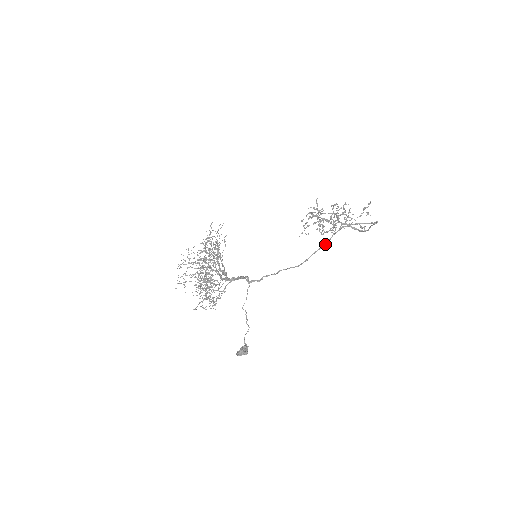
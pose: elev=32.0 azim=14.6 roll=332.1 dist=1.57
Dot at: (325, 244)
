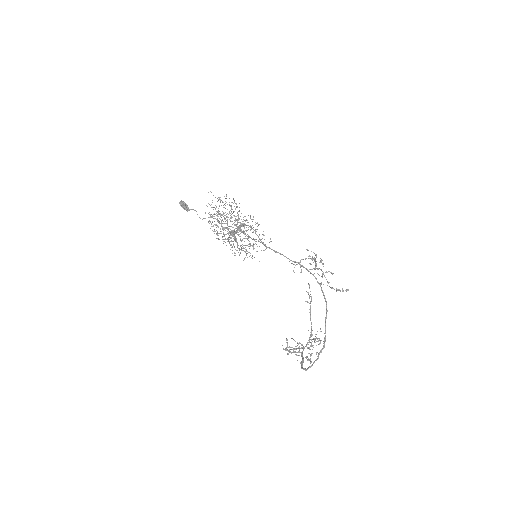
Dot at: (296, 262)
